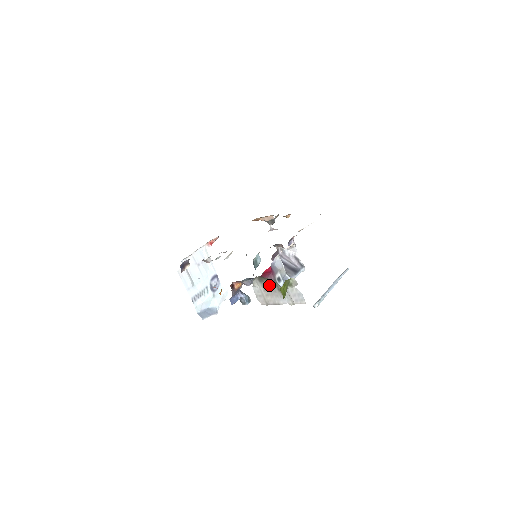
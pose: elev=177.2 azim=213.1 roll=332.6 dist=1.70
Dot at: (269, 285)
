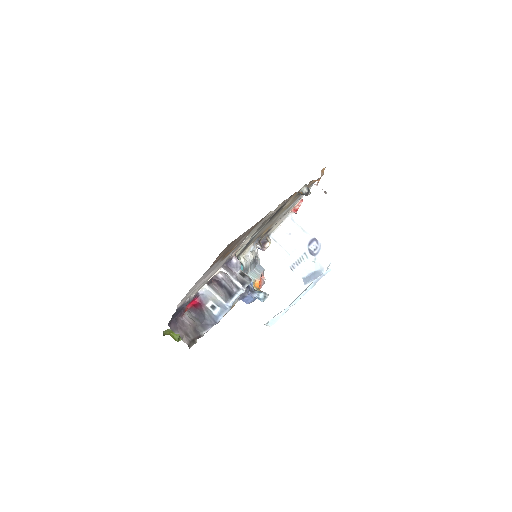
Dot at: (189, 320)
